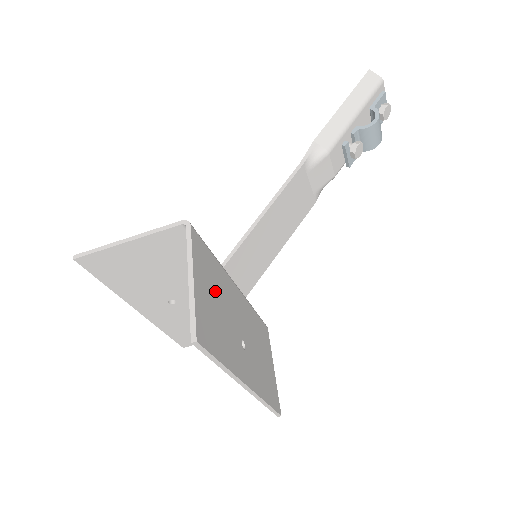
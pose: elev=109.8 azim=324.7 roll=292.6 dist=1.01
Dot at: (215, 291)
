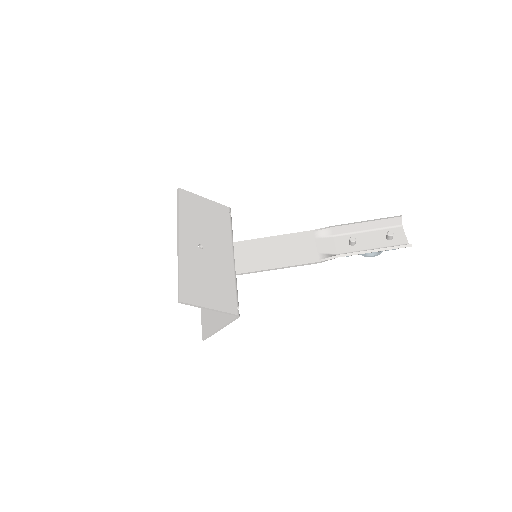
Dot at: occluded
